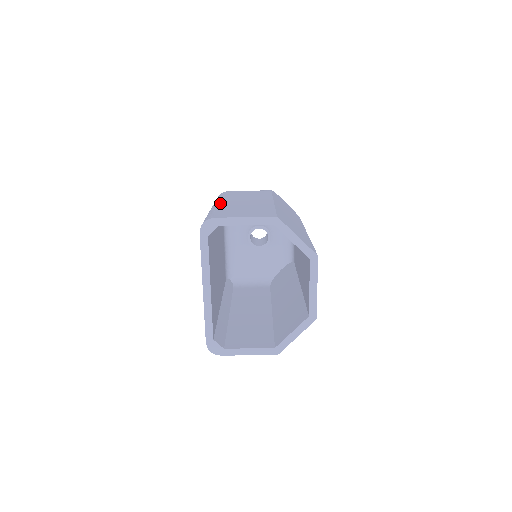
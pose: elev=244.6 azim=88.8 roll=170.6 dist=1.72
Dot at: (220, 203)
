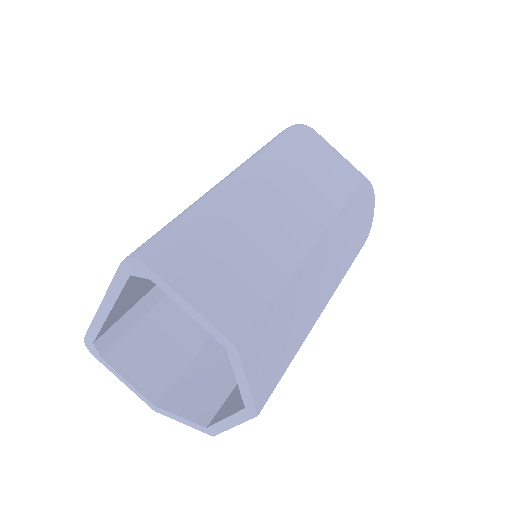
Dot at: (236, 188)
